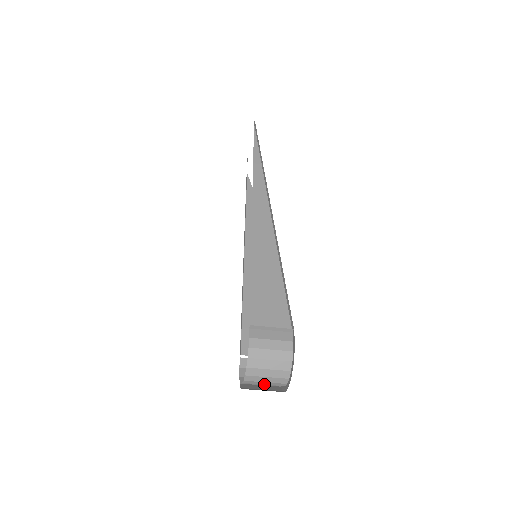
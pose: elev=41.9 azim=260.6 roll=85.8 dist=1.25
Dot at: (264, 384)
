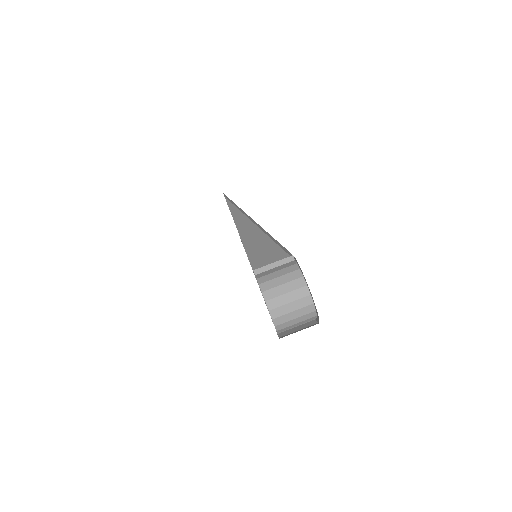
Dot at: (295, 318)
